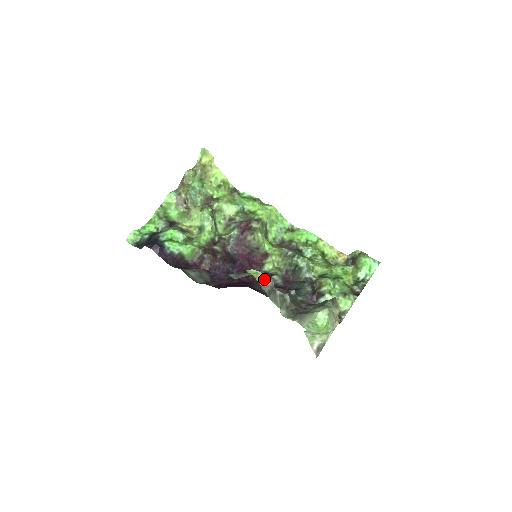
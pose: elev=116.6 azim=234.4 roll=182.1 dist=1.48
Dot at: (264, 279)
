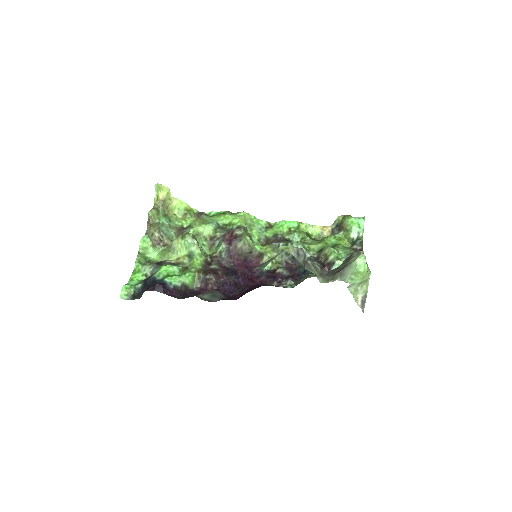
Dot at: (296, 250)
